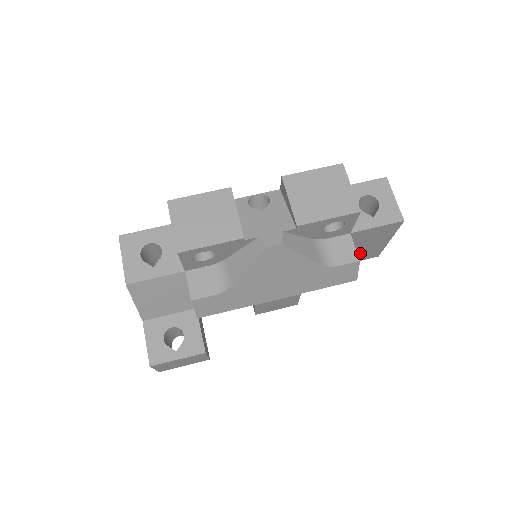
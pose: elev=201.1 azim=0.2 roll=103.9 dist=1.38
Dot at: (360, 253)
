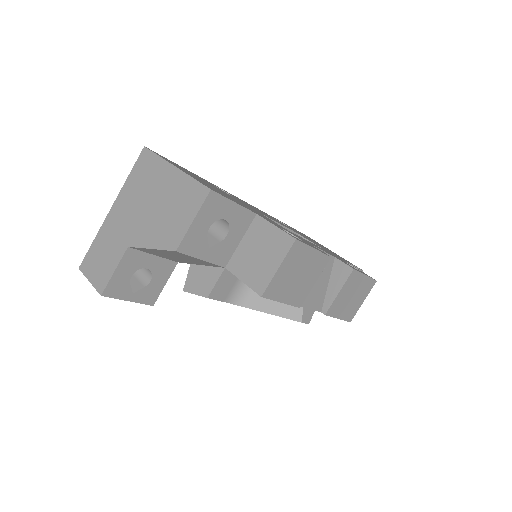
Dot at: occluded
